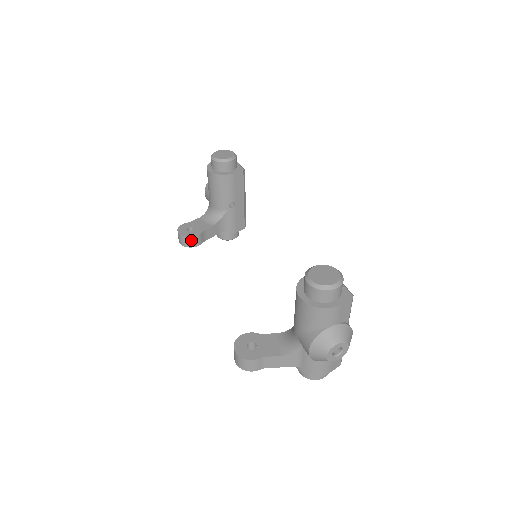
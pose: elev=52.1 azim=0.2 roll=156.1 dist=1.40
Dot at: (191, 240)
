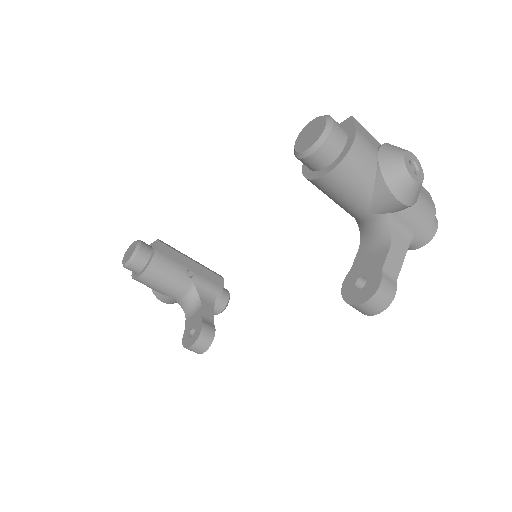
Dot at: (204, 336)
